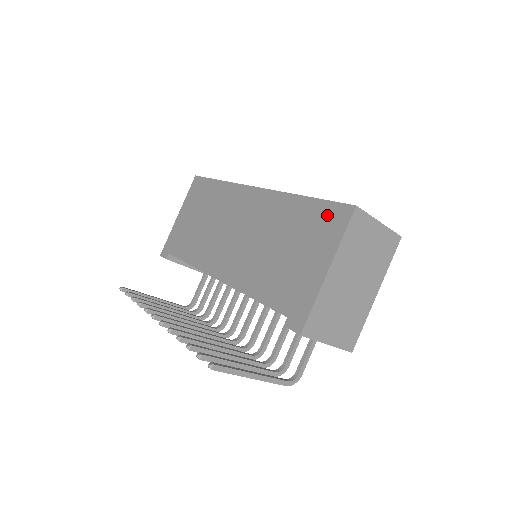
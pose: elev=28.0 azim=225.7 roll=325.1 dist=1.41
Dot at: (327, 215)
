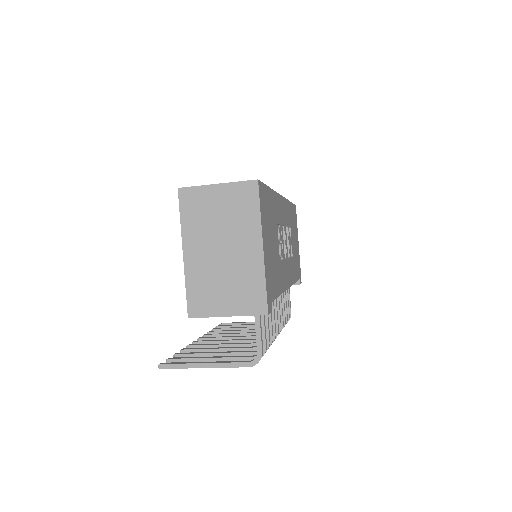
Dot at: occluded
